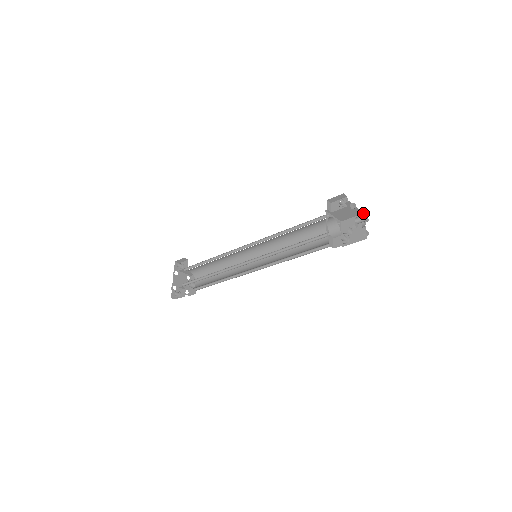
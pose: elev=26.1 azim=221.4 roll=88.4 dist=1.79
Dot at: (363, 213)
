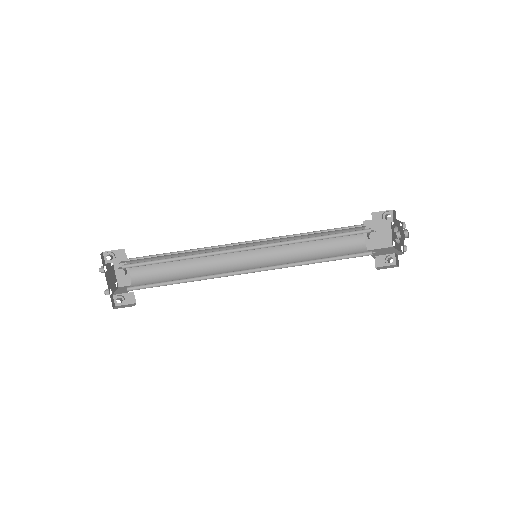
Dot at: occluded
